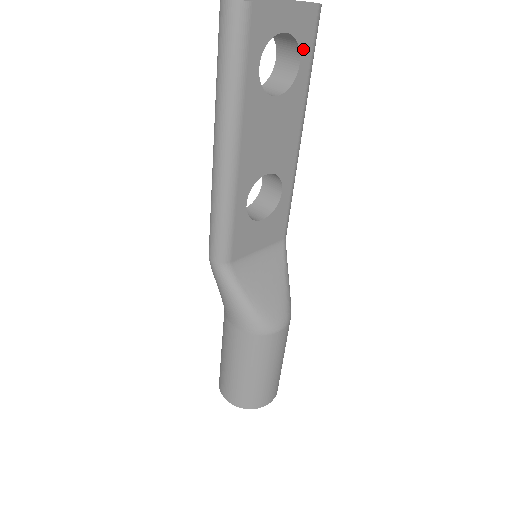
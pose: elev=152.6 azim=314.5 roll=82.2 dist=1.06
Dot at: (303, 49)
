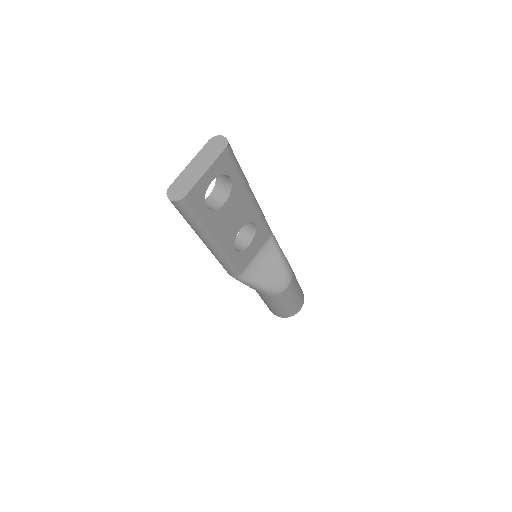
Dot at: (228, 172)
